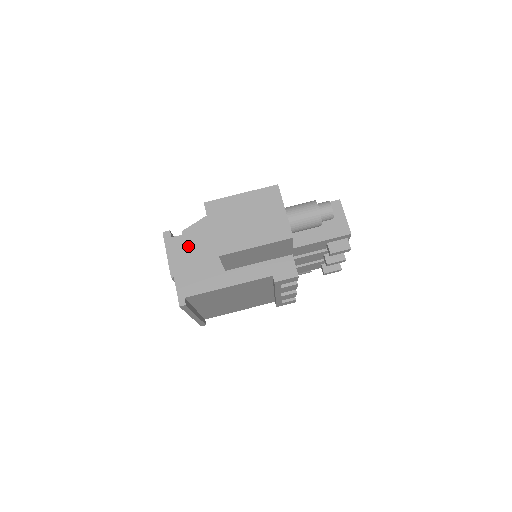
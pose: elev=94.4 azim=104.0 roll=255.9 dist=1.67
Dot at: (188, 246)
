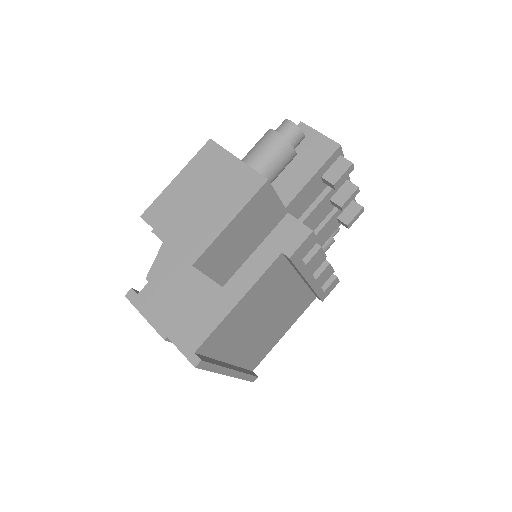
Dot at: (162, 290)
